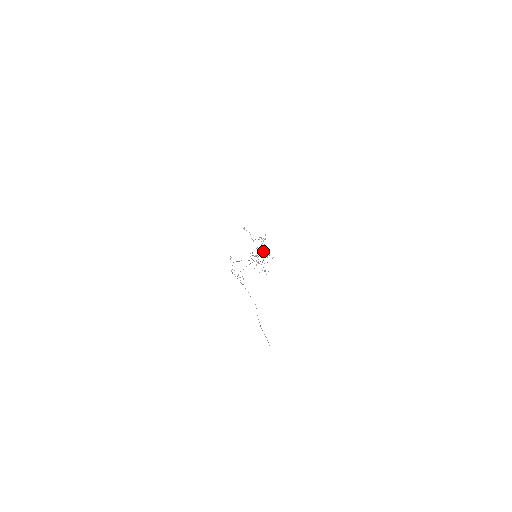
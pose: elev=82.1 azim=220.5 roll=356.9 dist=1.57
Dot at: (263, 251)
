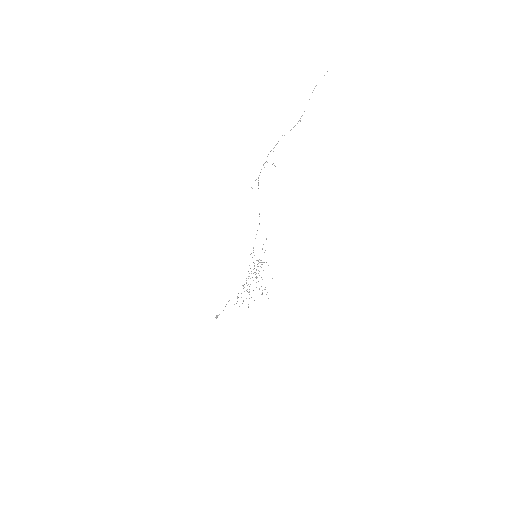
Dot at: occluded
